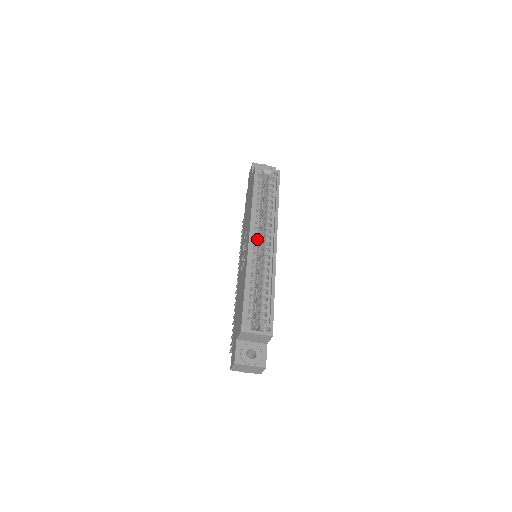
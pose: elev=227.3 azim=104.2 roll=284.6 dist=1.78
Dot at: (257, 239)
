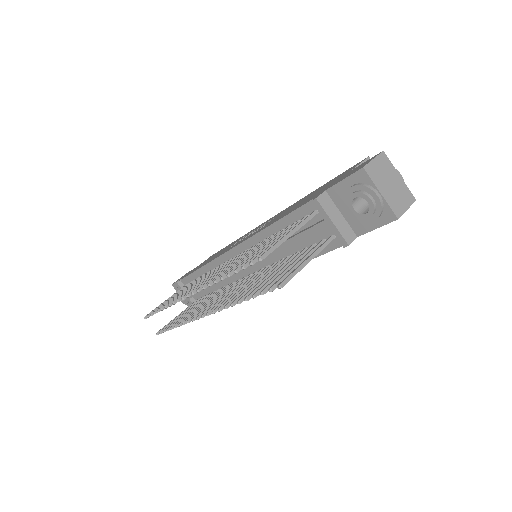
Dot at: occluded
